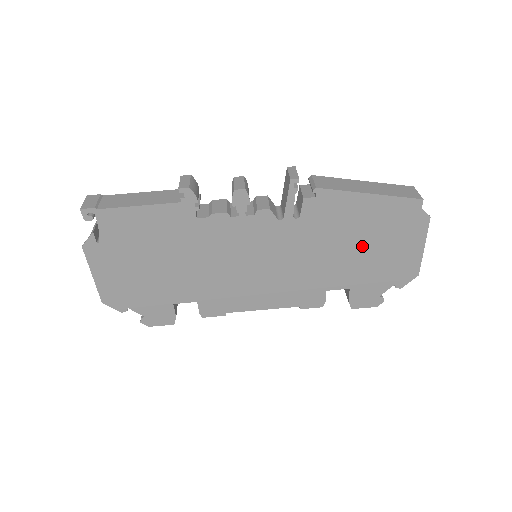
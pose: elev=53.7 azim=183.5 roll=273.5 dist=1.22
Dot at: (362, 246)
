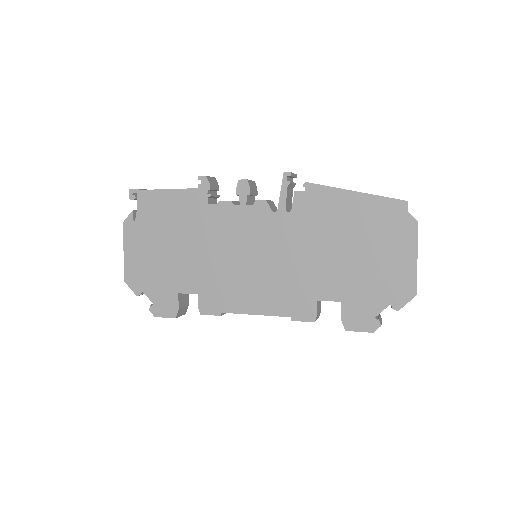
Dot at: (351, 249)
